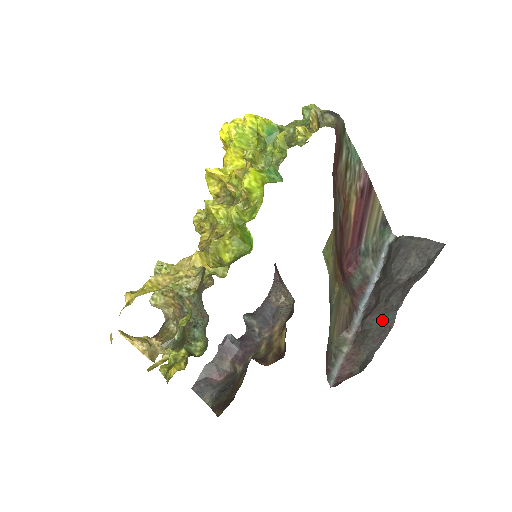
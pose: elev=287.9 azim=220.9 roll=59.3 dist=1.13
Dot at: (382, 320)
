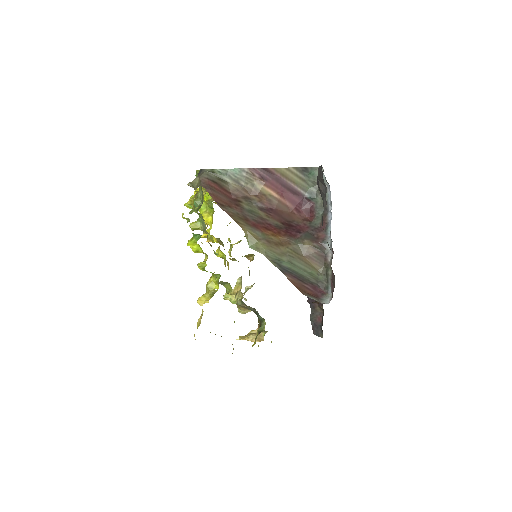
Dot at: occluded
